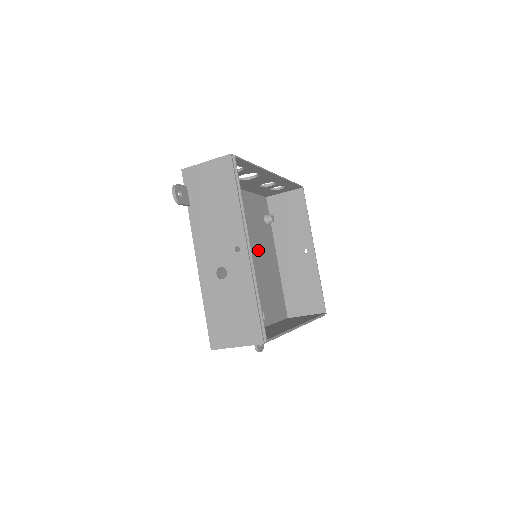
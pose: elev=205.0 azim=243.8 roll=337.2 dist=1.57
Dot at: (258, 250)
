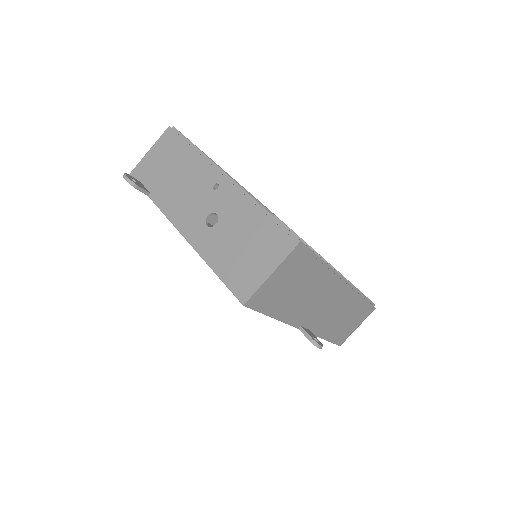
Dot at: occluded
